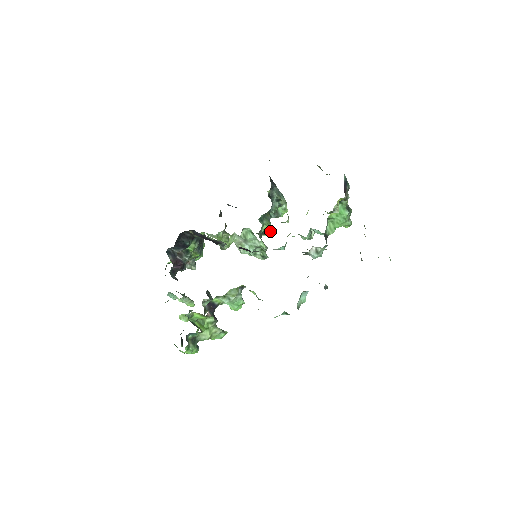
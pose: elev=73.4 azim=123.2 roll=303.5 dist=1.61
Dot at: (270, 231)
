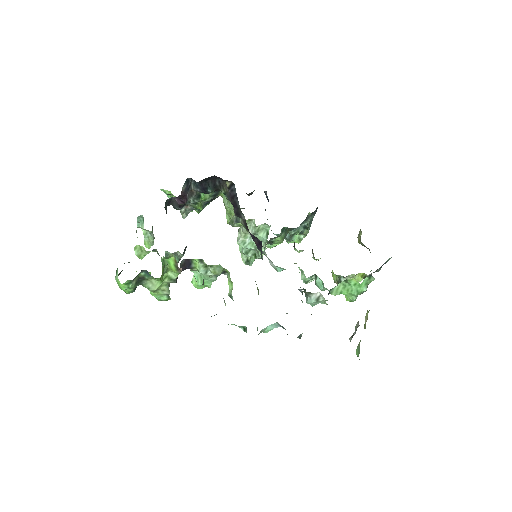
Dot at: (275, 246)
